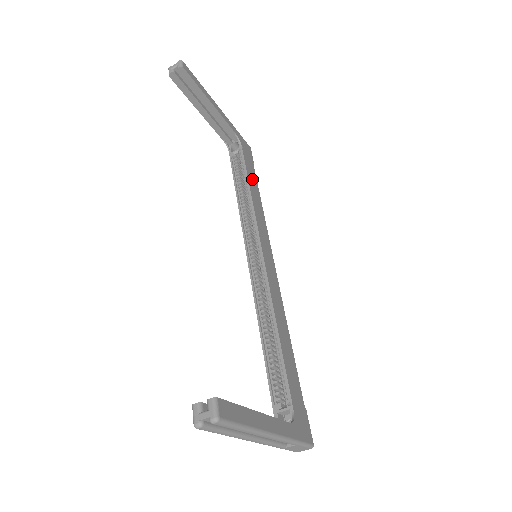
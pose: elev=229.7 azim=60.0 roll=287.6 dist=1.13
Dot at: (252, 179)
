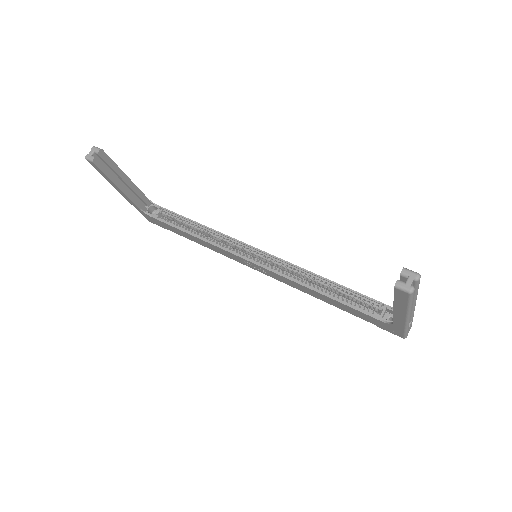
Dot at: occluded
